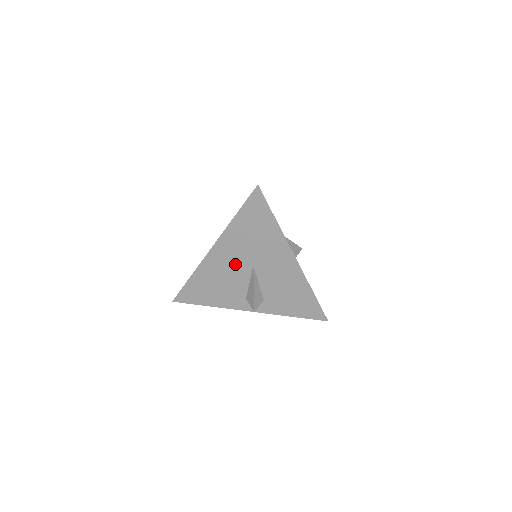
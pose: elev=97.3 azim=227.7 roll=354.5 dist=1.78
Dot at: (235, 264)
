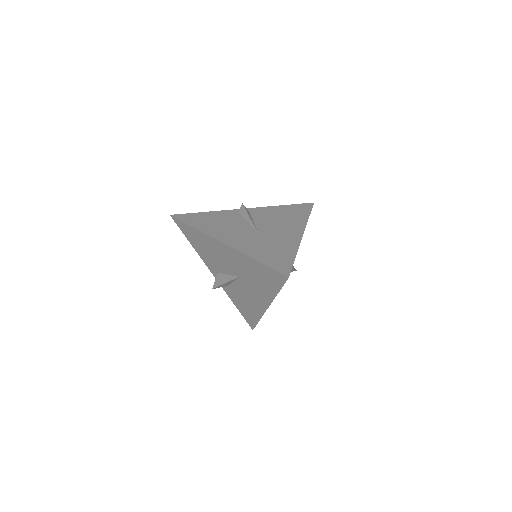
Dot at: (229, 263)
